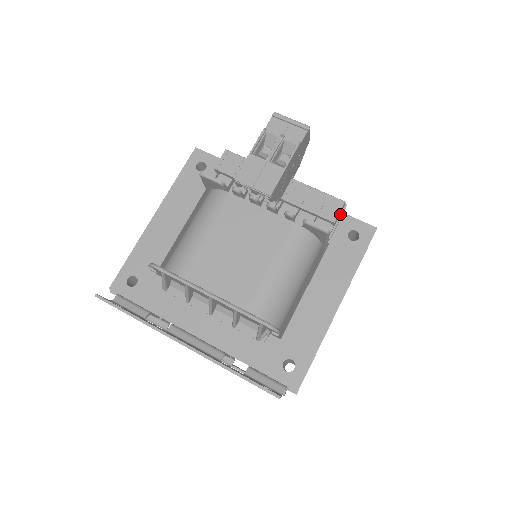
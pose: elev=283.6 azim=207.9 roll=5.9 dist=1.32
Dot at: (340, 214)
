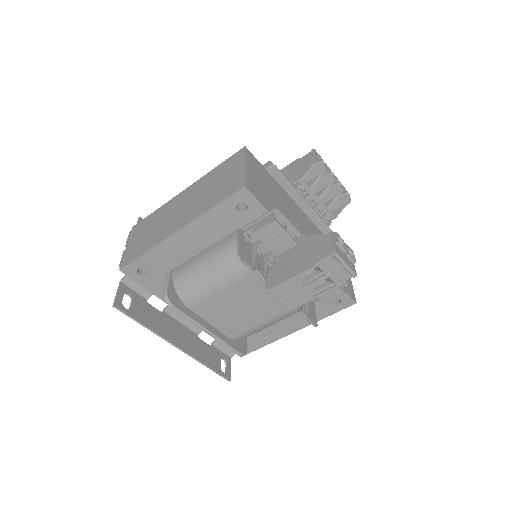
Dot at: occluded
